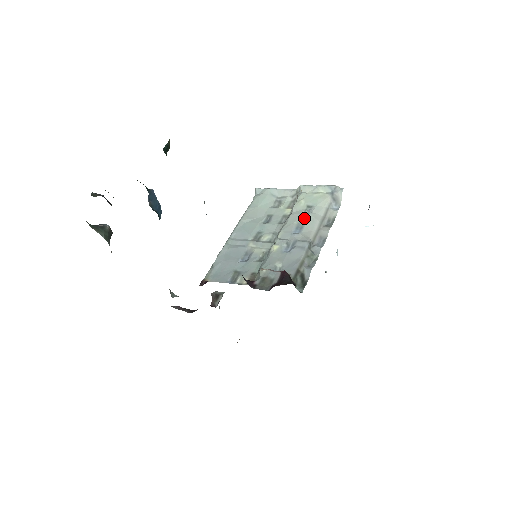
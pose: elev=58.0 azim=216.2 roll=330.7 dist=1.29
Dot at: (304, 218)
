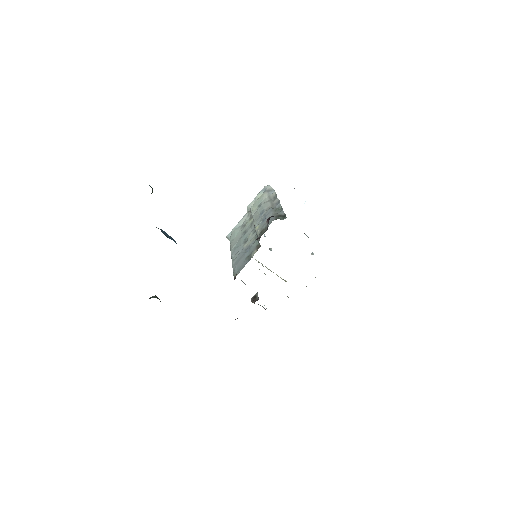
Dot at: (260, 208)
